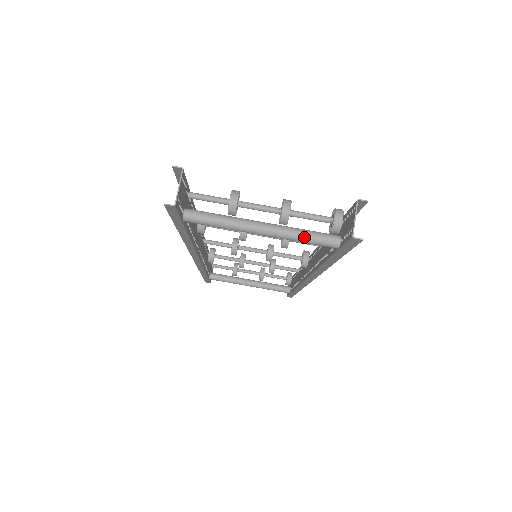
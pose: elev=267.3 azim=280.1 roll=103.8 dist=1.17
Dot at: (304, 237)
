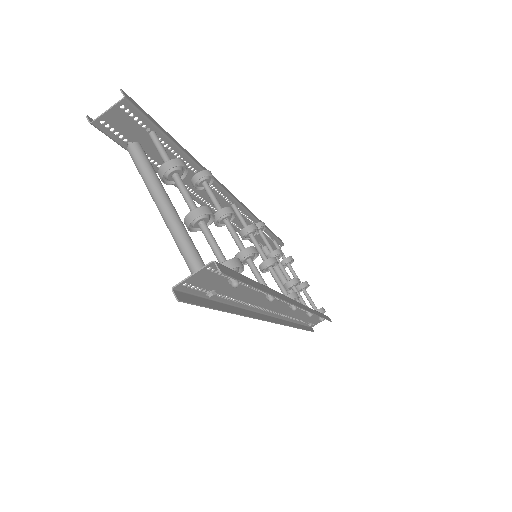
Dot at: (185, 254)
